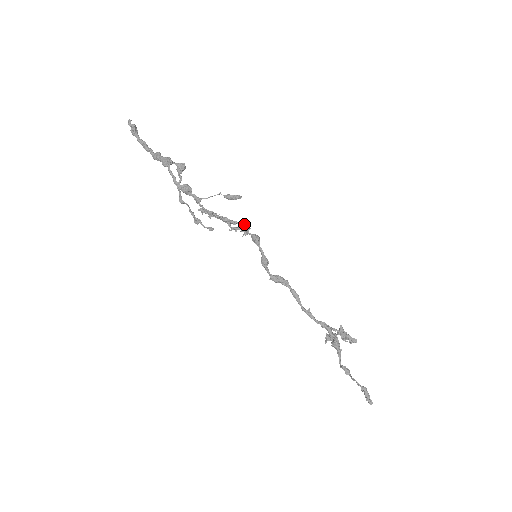
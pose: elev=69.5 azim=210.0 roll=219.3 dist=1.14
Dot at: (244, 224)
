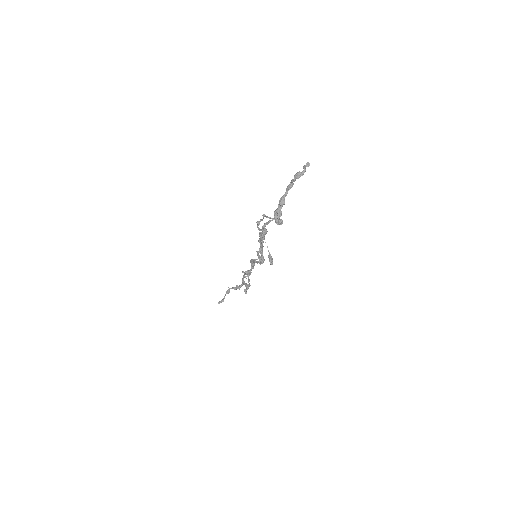
Dot at: occluded
